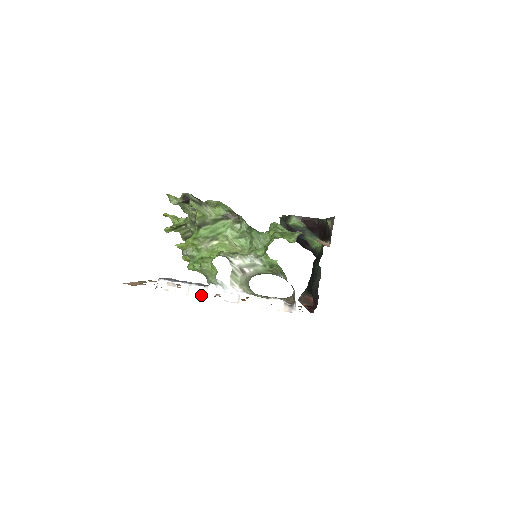
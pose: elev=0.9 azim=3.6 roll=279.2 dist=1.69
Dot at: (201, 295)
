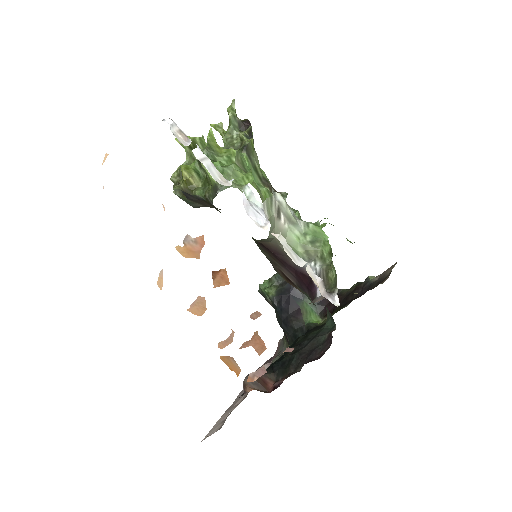
Dot at: (216, 178)
